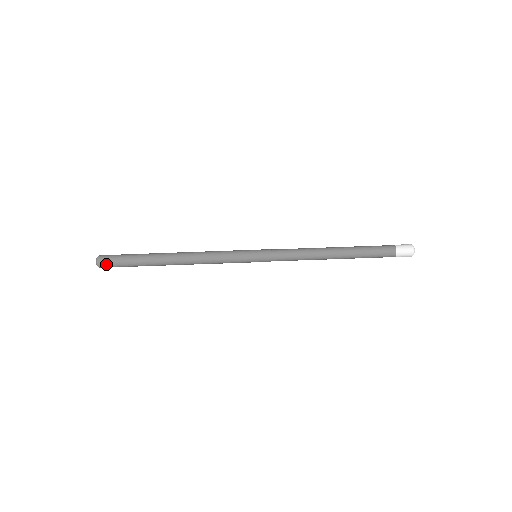
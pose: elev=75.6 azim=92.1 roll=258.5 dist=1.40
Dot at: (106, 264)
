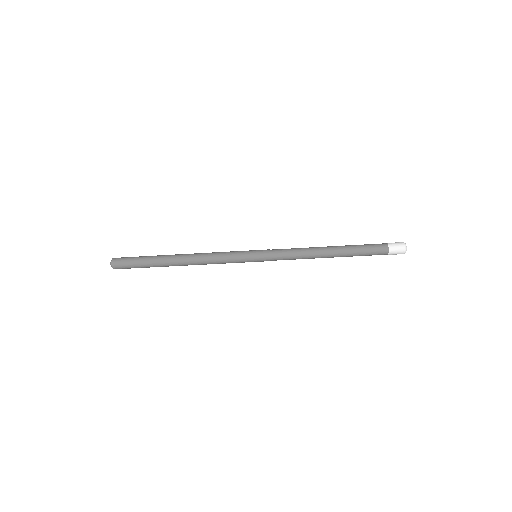
Dot at: (122, 268)
